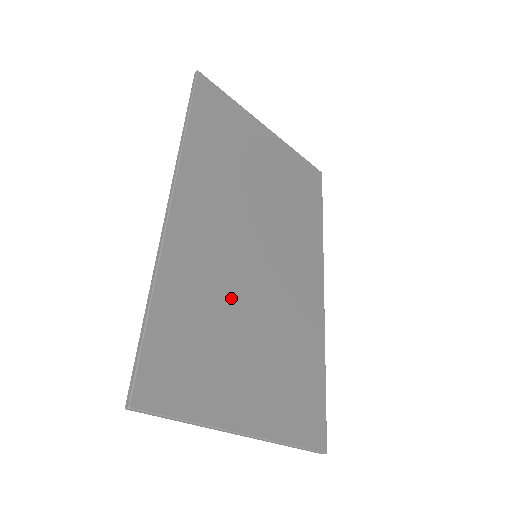
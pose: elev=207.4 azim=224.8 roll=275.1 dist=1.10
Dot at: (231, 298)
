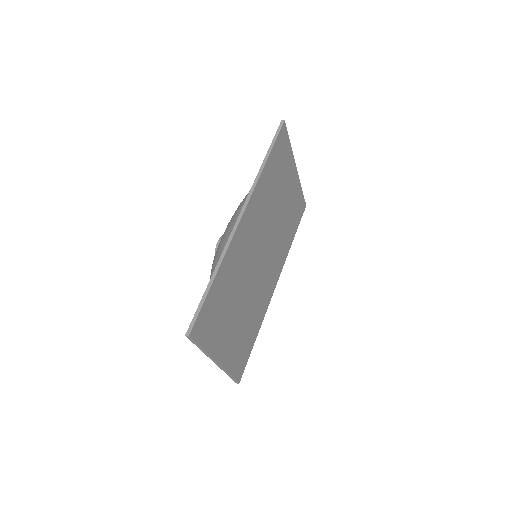
Dot at: (241, 284)
